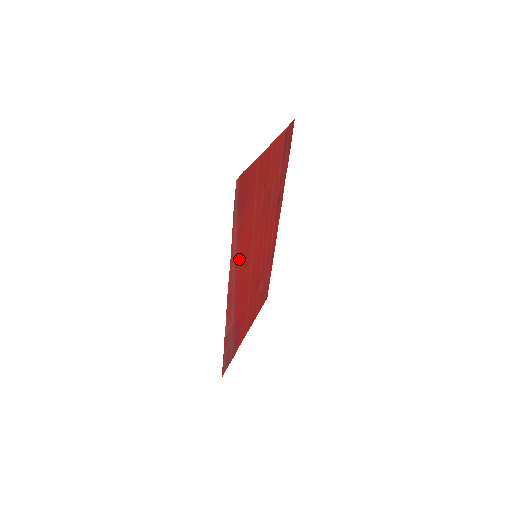
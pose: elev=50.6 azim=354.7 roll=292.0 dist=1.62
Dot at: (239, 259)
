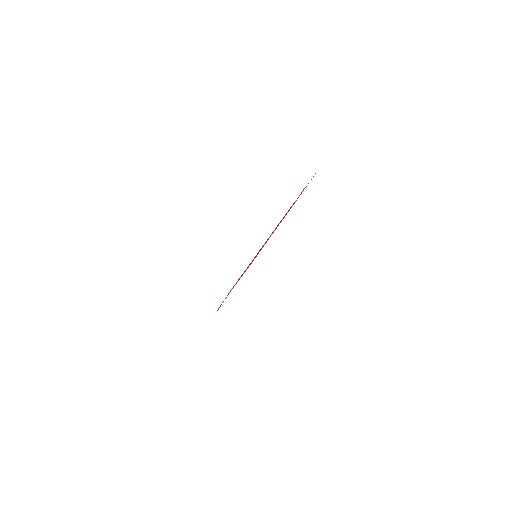
Dot at: occluded
